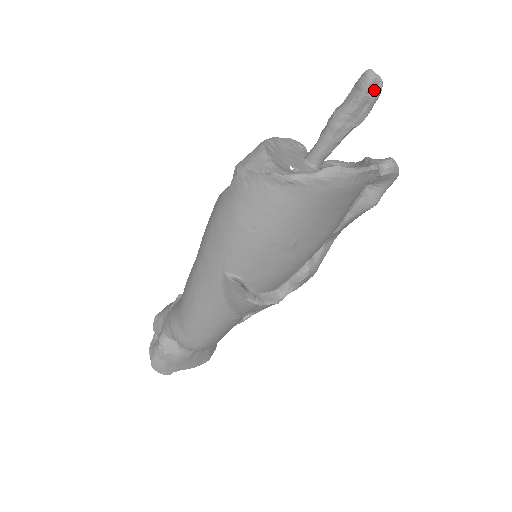
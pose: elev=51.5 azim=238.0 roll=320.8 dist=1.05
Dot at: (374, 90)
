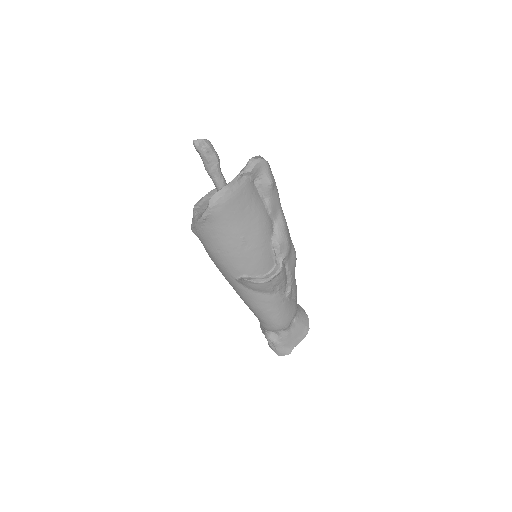
Dot at: (204, 146)
